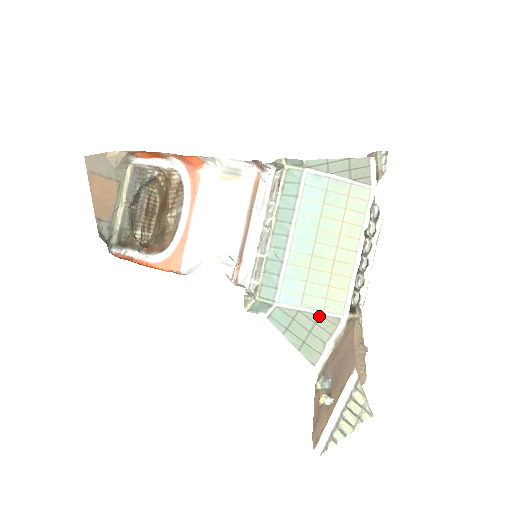
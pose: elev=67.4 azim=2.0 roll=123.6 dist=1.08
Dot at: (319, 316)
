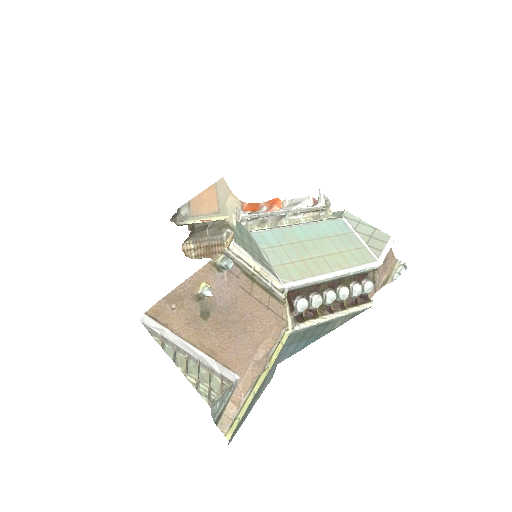
Dot at: (267, 262)
